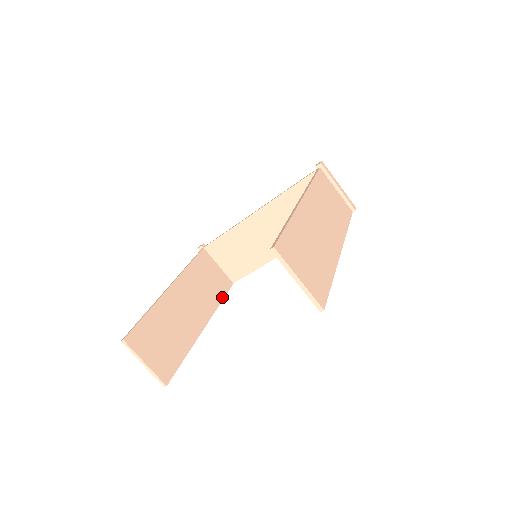
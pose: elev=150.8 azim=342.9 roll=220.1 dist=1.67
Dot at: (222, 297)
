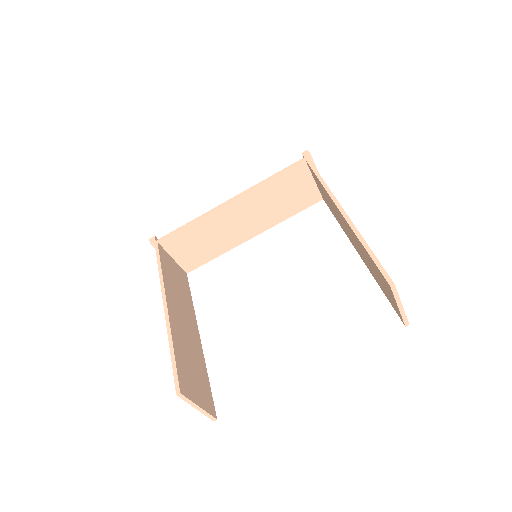
Dot at: (190, 294)
